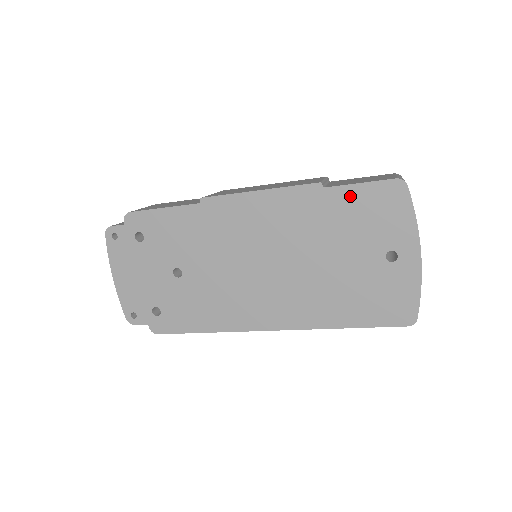
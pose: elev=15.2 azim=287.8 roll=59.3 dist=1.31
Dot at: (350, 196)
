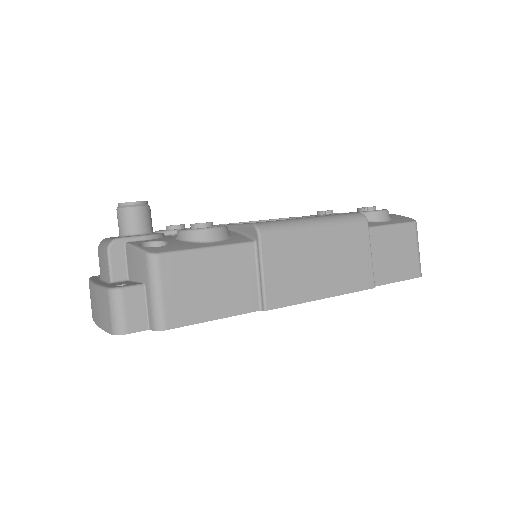
Dot at: occluded
